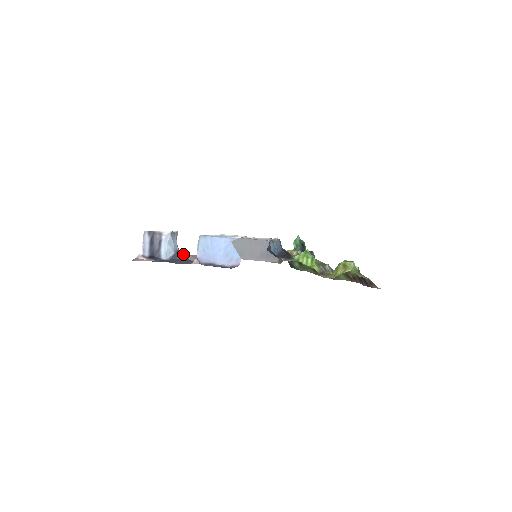
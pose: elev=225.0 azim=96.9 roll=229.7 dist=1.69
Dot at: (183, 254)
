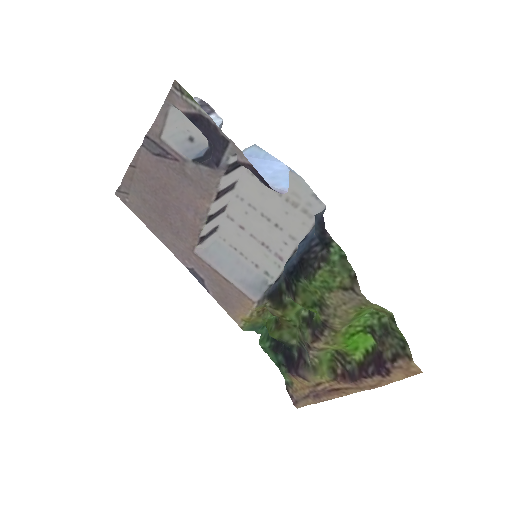
Dot at: (145, 223)
